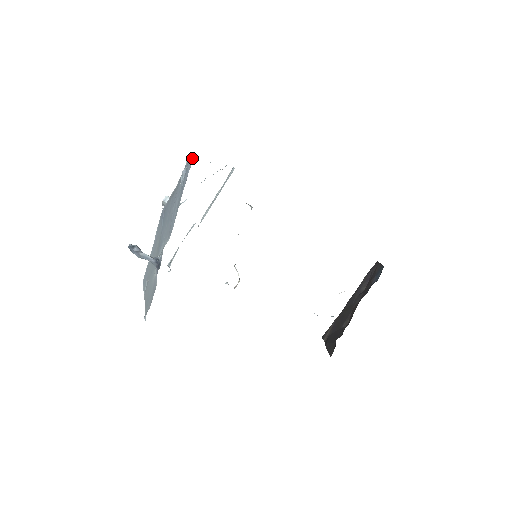
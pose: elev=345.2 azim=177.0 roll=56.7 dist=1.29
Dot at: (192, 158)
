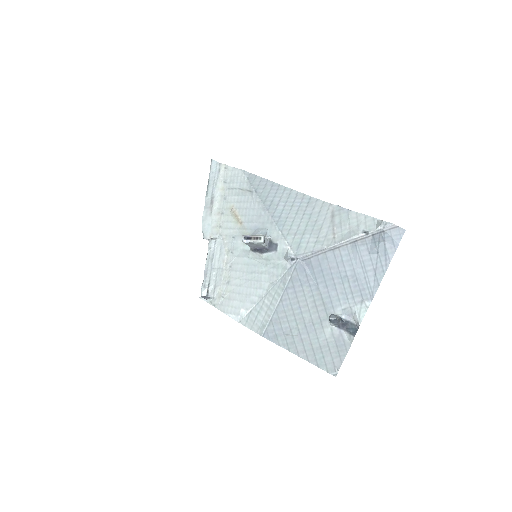
Dot at: (402, 229)
